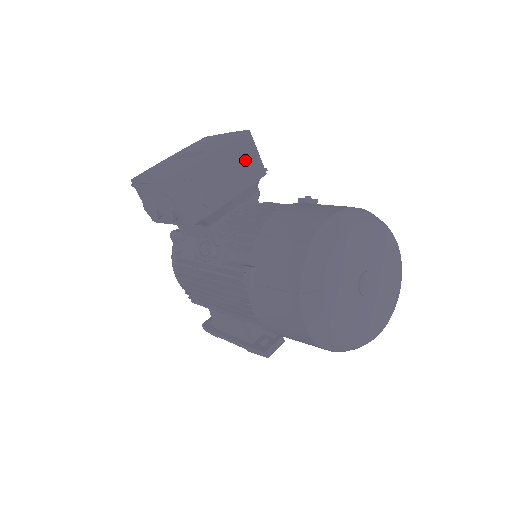
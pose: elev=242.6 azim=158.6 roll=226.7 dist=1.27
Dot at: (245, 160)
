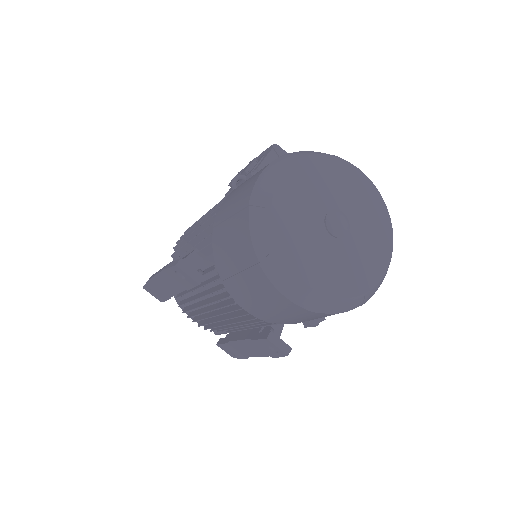
Dot at: occluded
